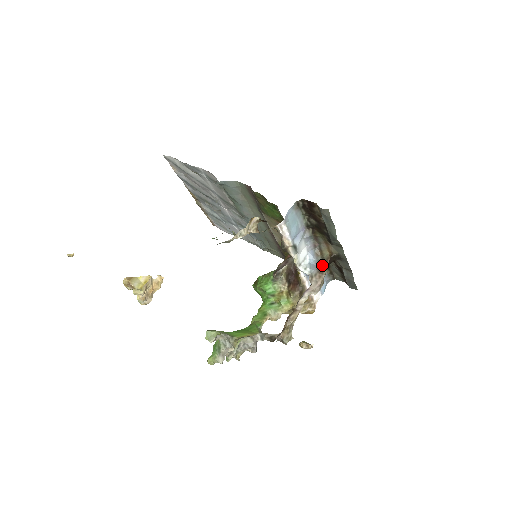
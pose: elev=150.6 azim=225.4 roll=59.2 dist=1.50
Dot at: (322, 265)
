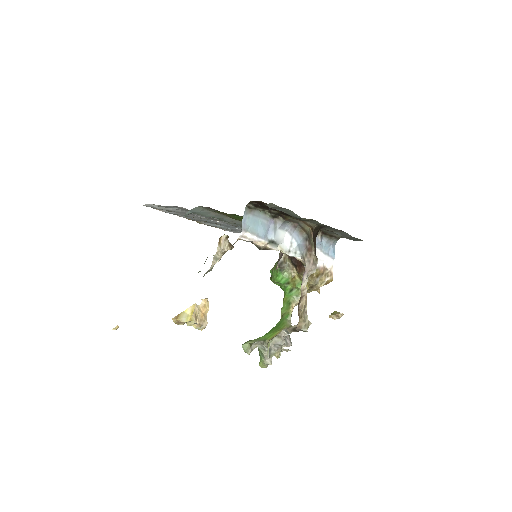
Dot at: (309, 242)
